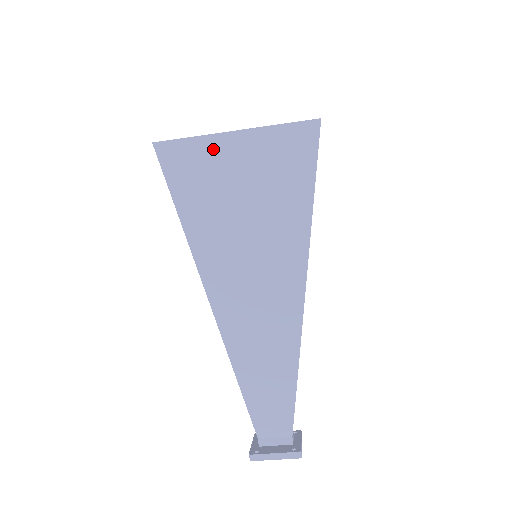
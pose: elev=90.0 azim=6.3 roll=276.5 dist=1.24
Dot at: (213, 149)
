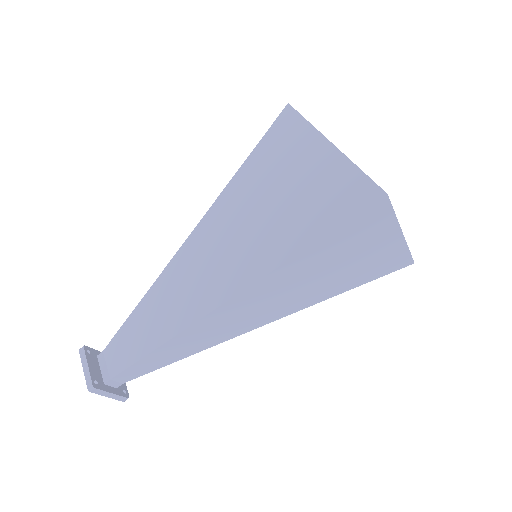
Dot at: (307, 141)
